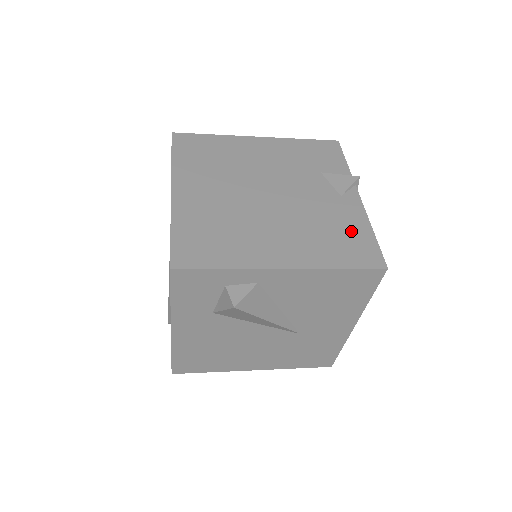
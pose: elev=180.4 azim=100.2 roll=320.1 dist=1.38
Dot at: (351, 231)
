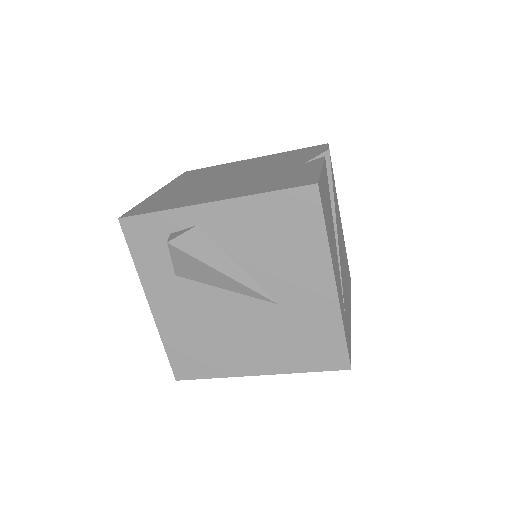
Dot at: (297, 175)
